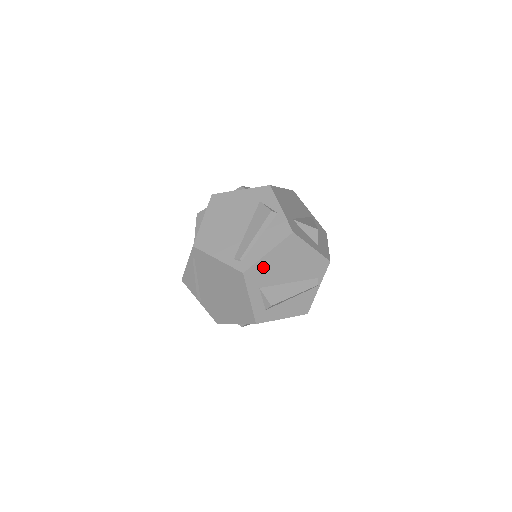
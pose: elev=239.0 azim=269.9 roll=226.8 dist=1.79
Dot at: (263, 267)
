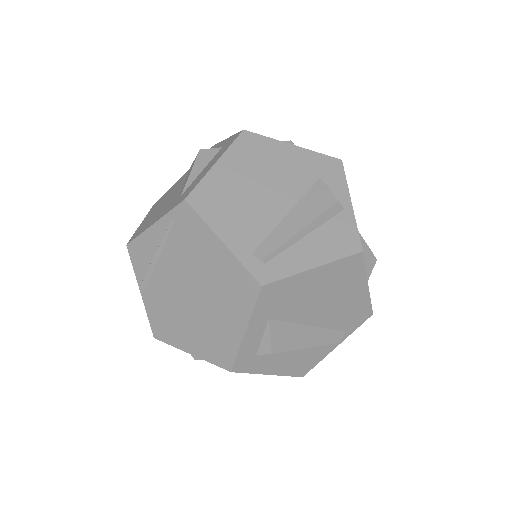
Dot at: (293, 288)
